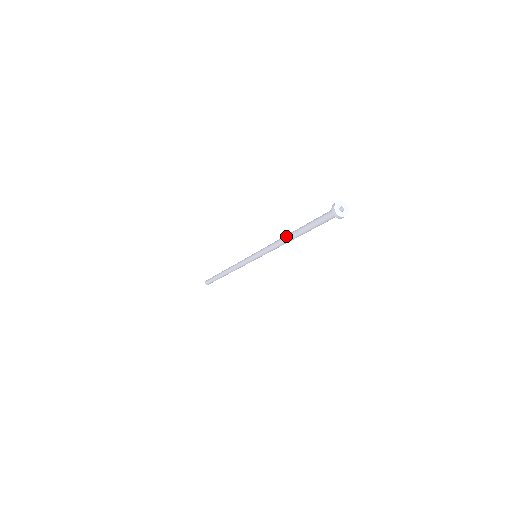
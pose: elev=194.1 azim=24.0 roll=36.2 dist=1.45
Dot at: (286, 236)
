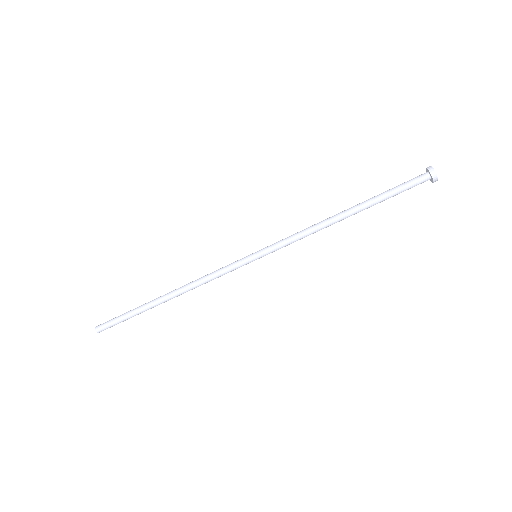
Dot at: (336, 215)
